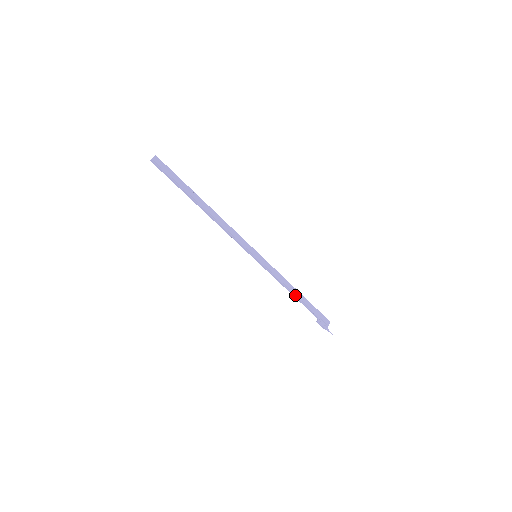
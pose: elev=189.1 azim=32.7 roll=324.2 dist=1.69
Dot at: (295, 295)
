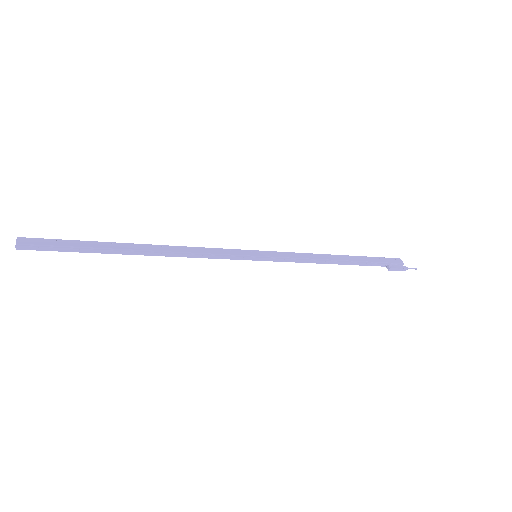
Dot at: (339, 261)
